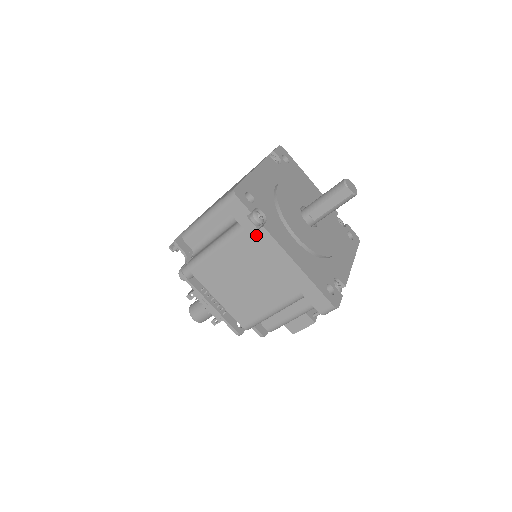
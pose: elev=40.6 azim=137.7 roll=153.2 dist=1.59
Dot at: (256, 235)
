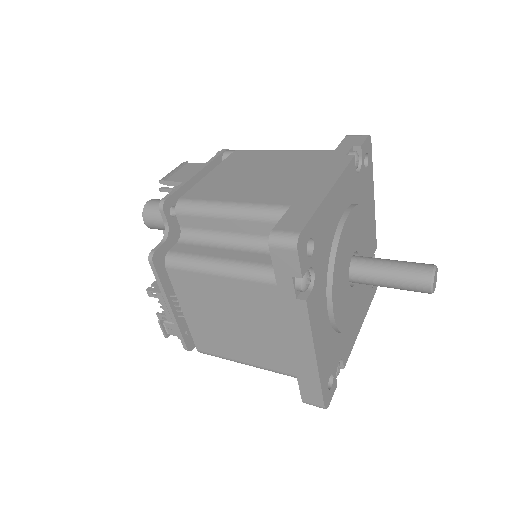
Dot at: occluded
